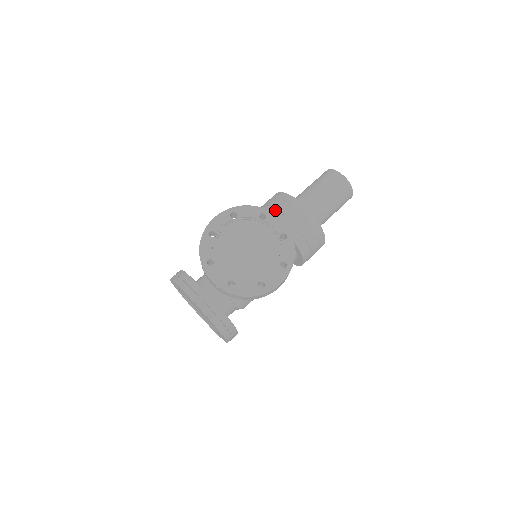
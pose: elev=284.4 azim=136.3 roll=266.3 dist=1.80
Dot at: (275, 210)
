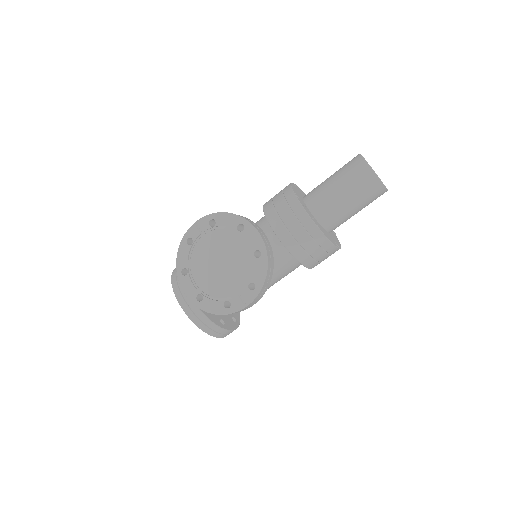
Dot at: (273, 210)
